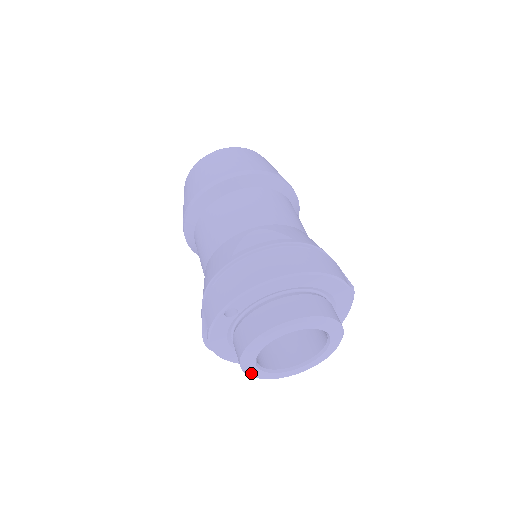
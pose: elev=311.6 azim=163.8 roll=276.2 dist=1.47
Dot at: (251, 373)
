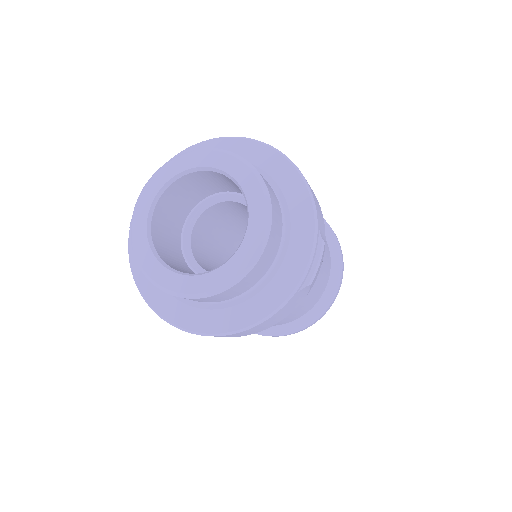
Dot at: (136, 226)
